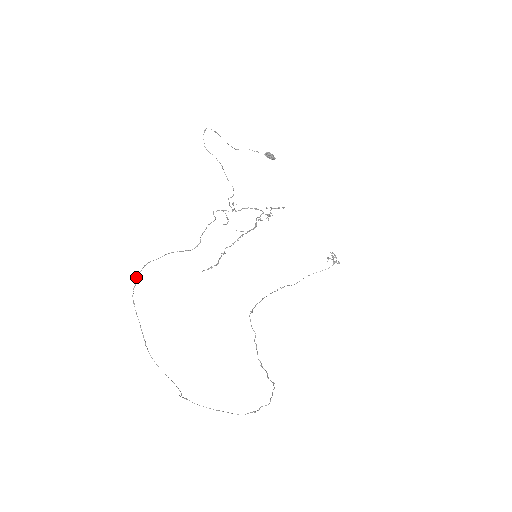
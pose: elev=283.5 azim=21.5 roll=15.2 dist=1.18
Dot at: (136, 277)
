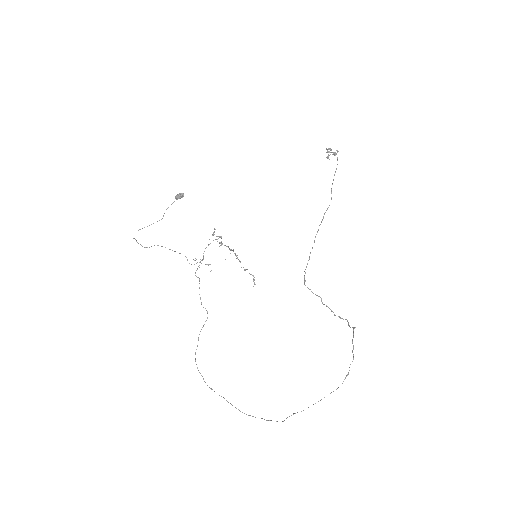
Dot at: occluded
